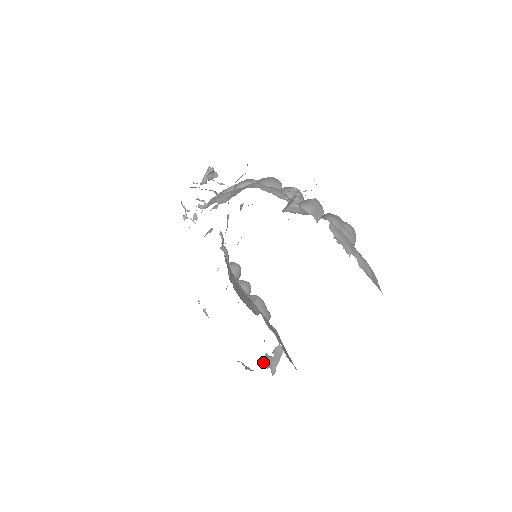
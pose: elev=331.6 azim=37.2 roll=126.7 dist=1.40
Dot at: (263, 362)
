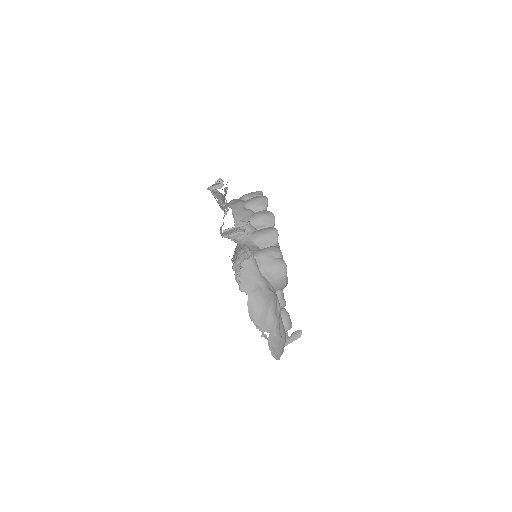
Dot at: occluded
